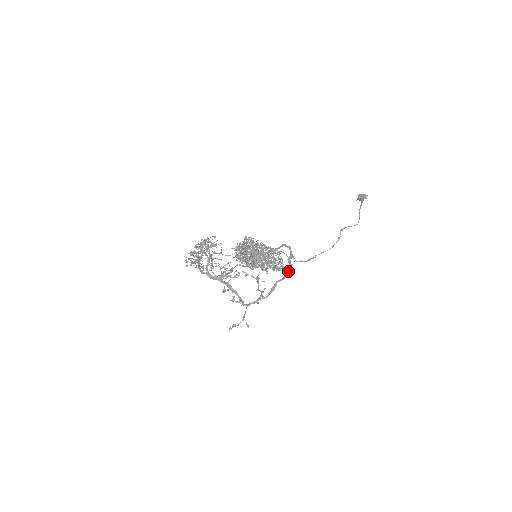
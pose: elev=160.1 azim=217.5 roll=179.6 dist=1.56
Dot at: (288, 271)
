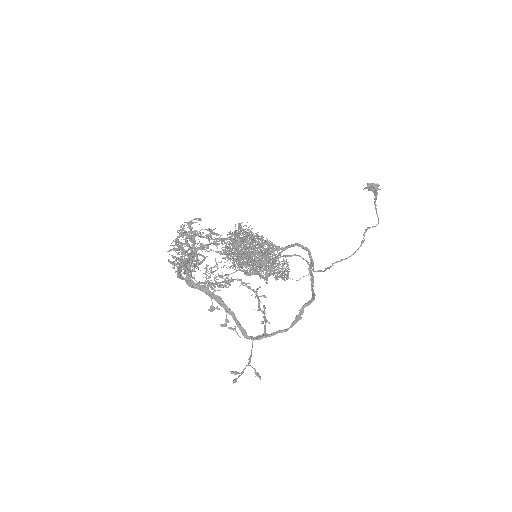
Dot at: (312, 288)
